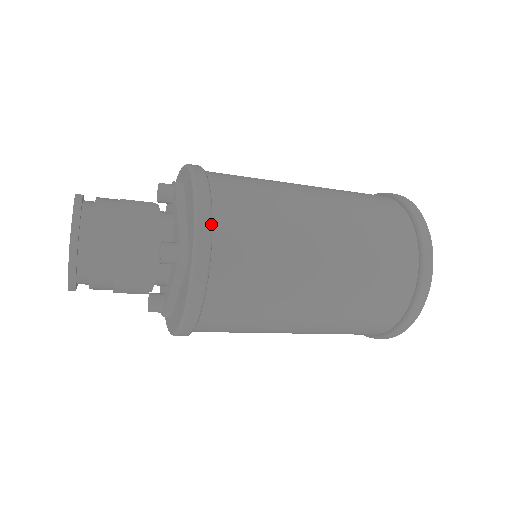
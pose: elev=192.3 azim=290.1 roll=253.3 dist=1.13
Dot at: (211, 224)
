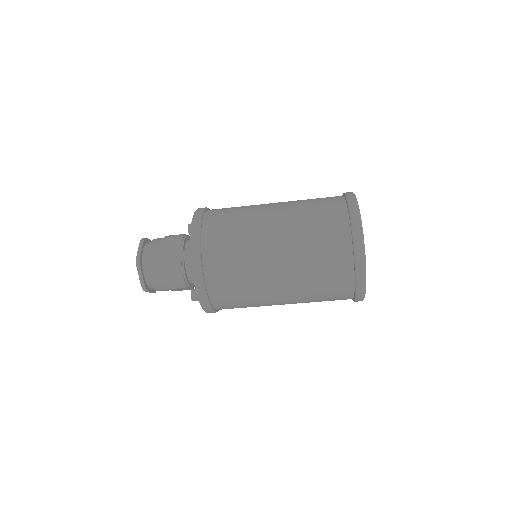
Dot at: (199, 232)
